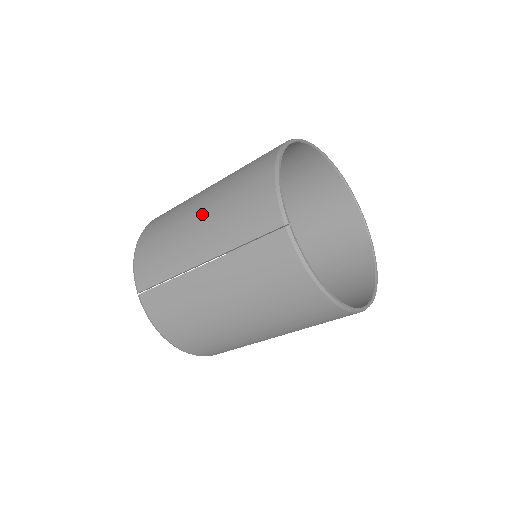
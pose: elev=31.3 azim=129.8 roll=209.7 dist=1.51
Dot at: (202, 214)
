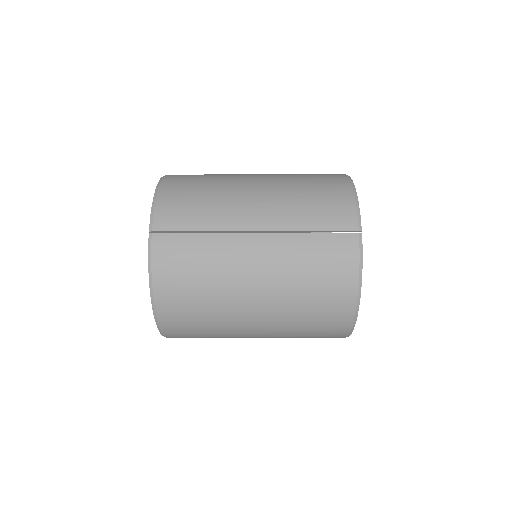
Dot at: (263, 190)
